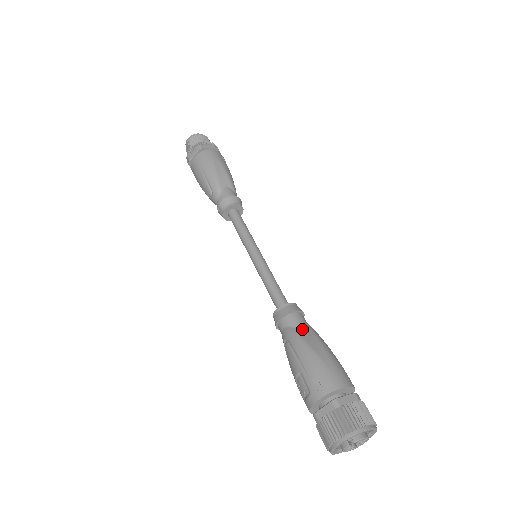
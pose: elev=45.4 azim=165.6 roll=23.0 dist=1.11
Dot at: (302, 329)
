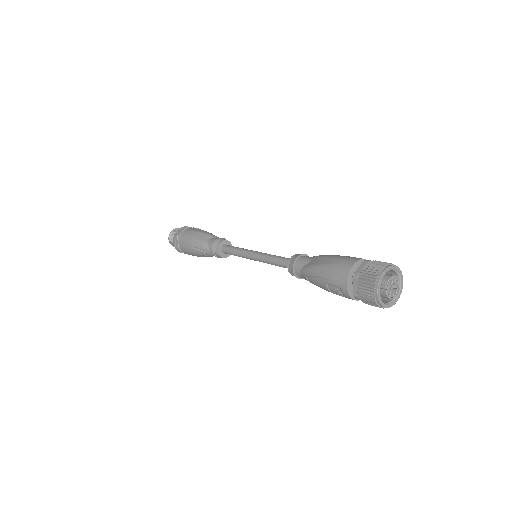
Dot at: (309, 262)
